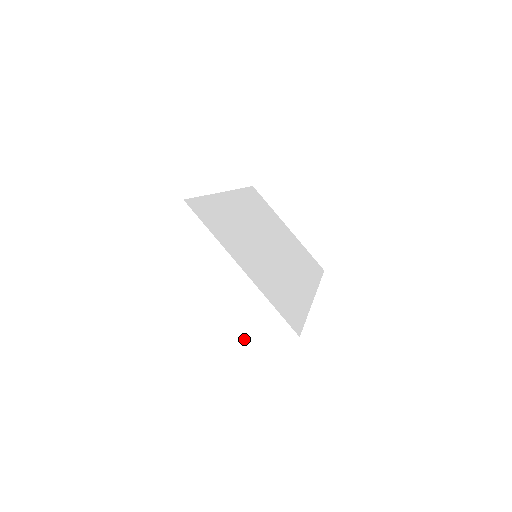
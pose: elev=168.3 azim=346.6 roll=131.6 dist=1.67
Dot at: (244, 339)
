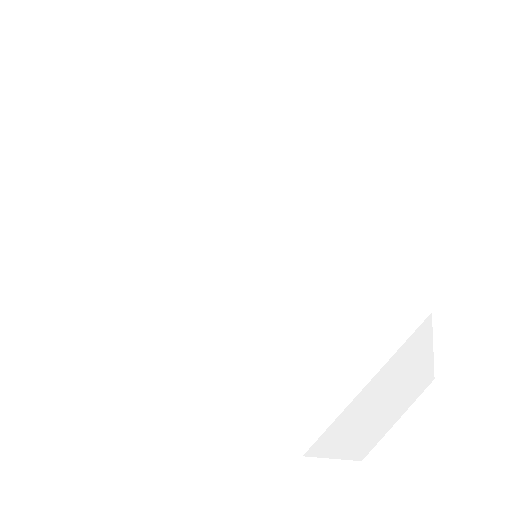
Dot at: (391, 420)
